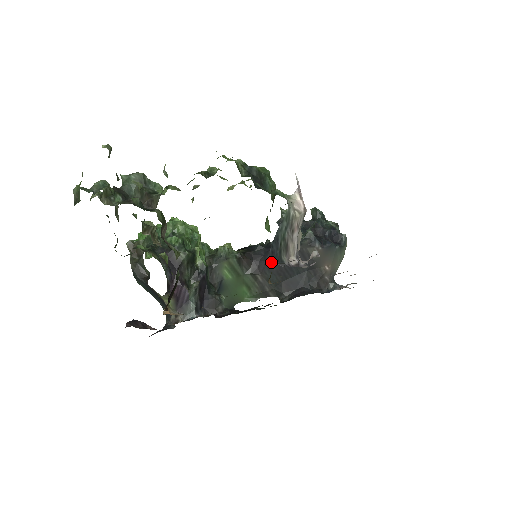
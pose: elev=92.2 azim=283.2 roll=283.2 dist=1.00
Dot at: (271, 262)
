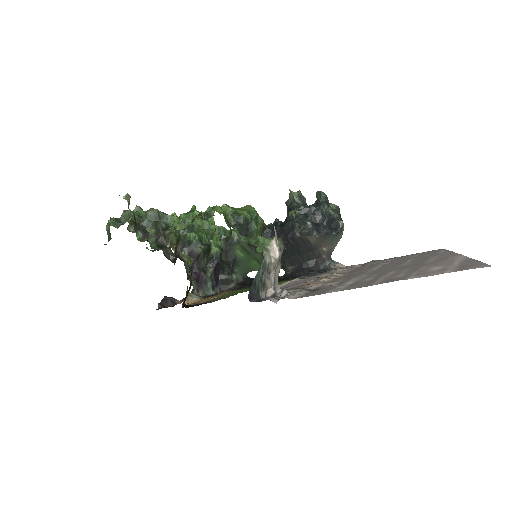
Dot at: occluded
